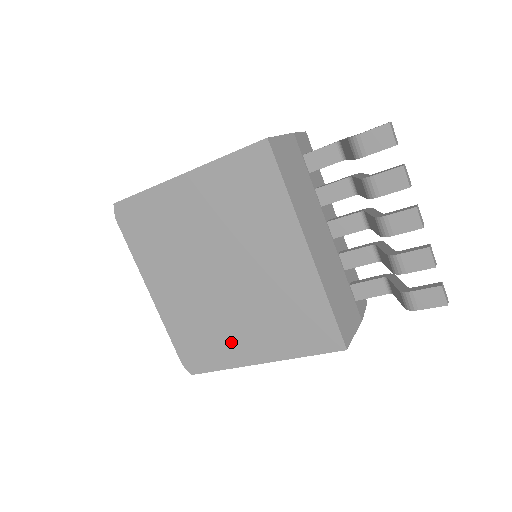
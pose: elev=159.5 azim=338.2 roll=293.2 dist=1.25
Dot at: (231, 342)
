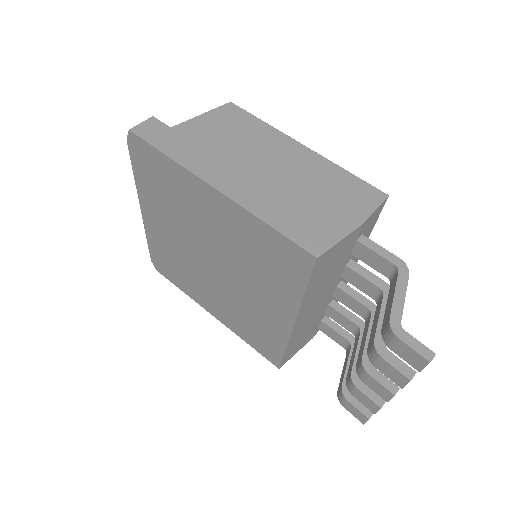
Dot at: (197, 290)
